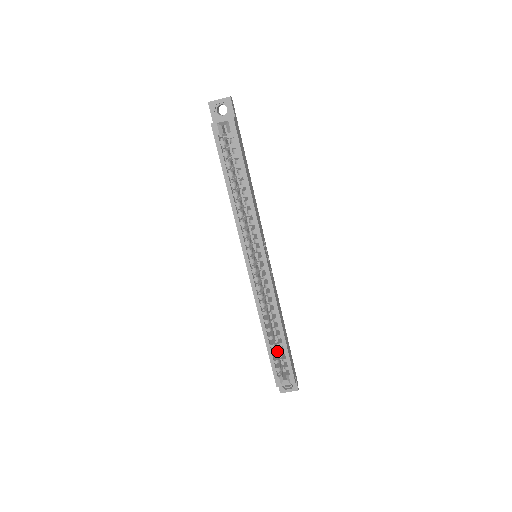
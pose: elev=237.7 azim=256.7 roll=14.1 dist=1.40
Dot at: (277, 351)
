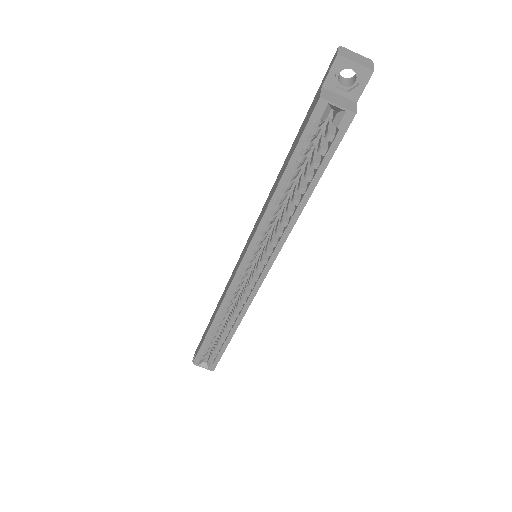
Dot at: occluded
